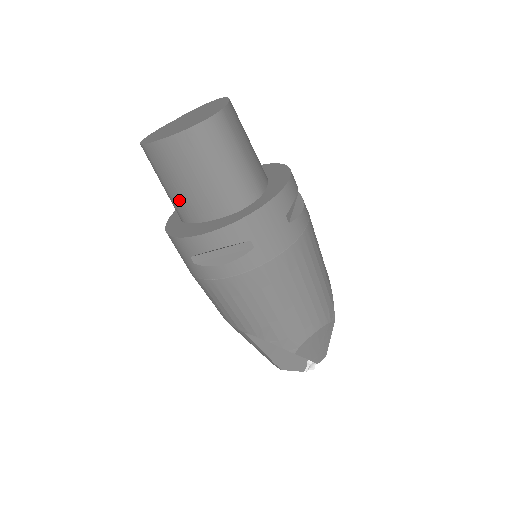
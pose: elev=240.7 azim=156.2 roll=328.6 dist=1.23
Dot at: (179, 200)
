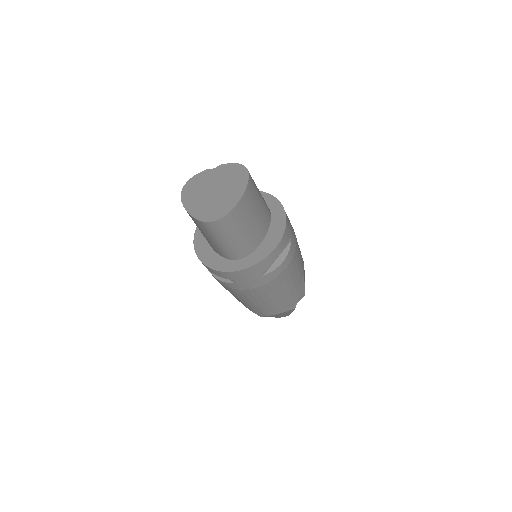
Dot at: occluded
